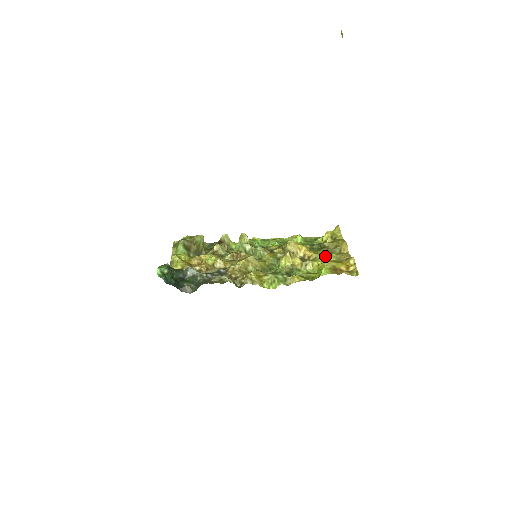
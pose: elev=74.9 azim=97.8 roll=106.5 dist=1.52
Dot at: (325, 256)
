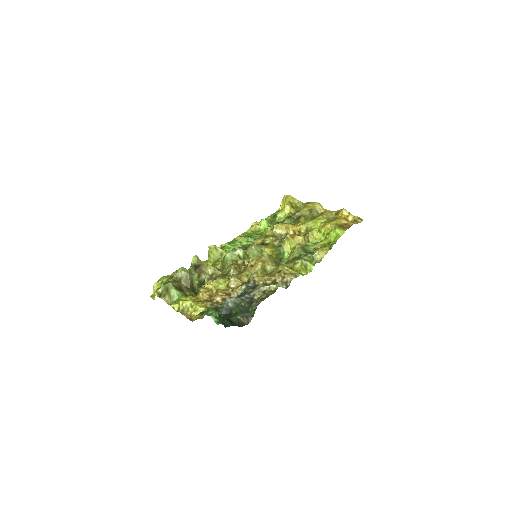
Dot at: (315, 222)
